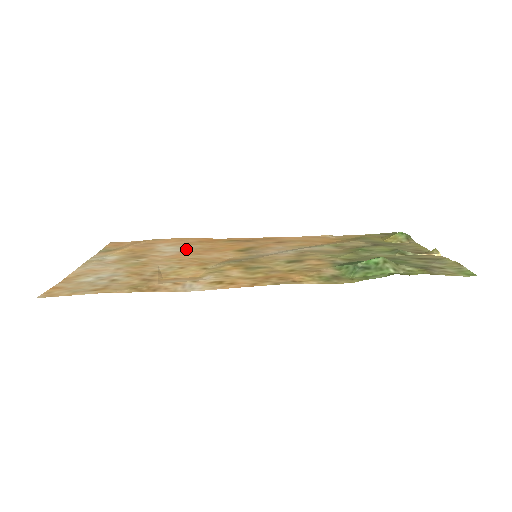
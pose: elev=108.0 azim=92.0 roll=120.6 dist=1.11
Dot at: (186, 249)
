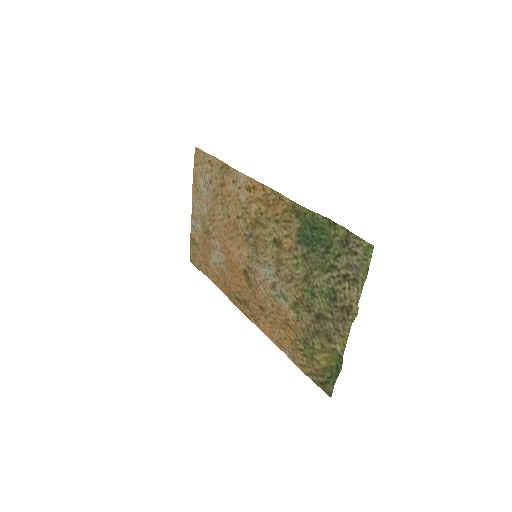
Dot at: (224, 258)
